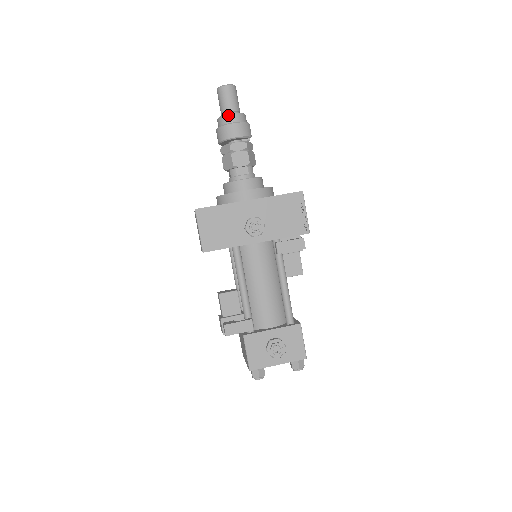
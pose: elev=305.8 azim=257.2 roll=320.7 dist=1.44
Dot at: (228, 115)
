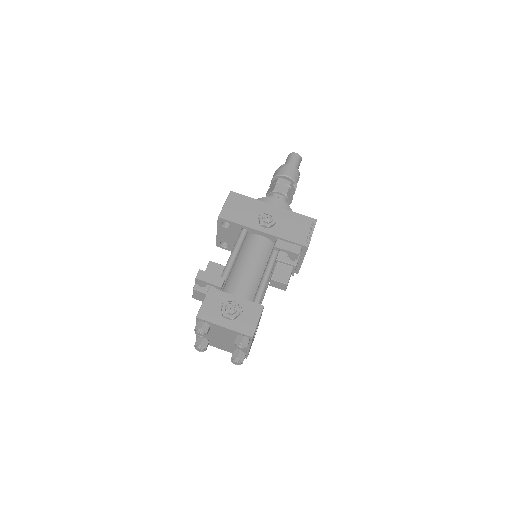
Dot at: (287, 164)
